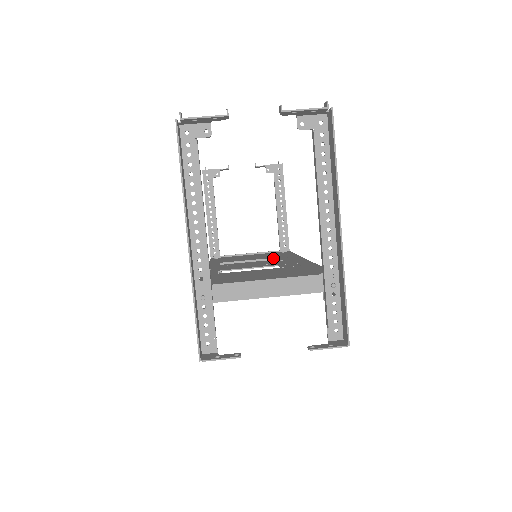
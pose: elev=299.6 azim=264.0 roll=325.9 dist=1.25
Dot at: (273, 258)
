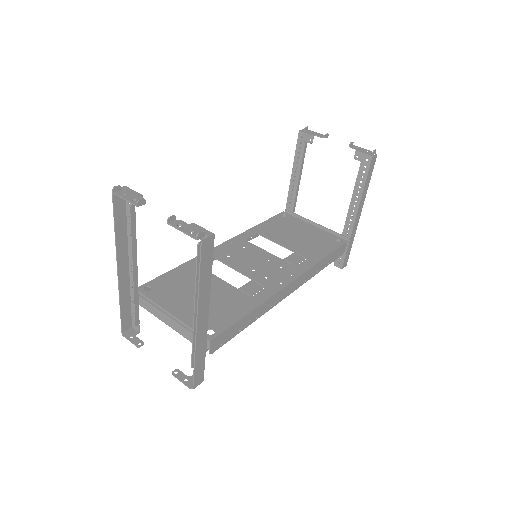
Dot at: (292, 255)
